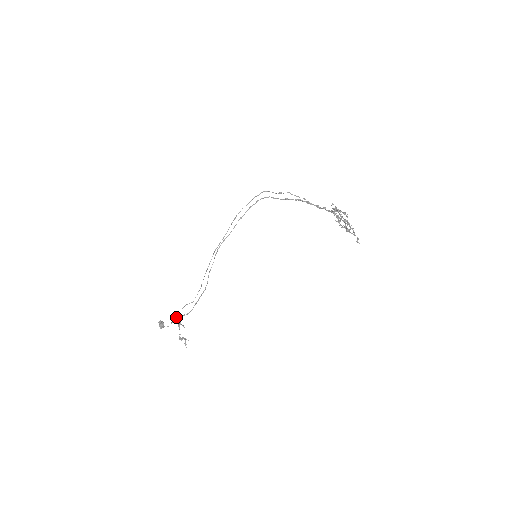
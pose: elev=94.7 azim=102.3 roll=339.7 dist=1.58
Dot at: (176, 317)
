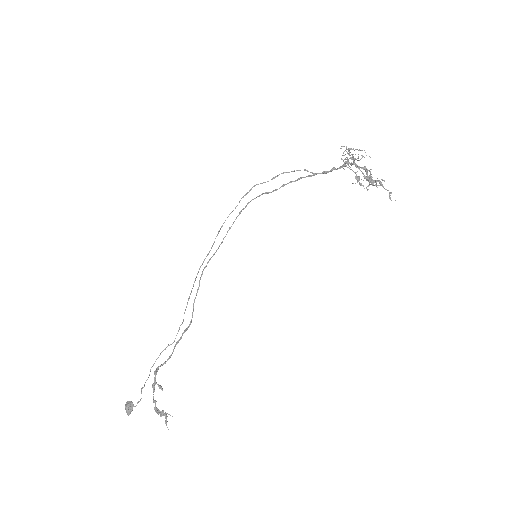
Dot at: (149, 375)
